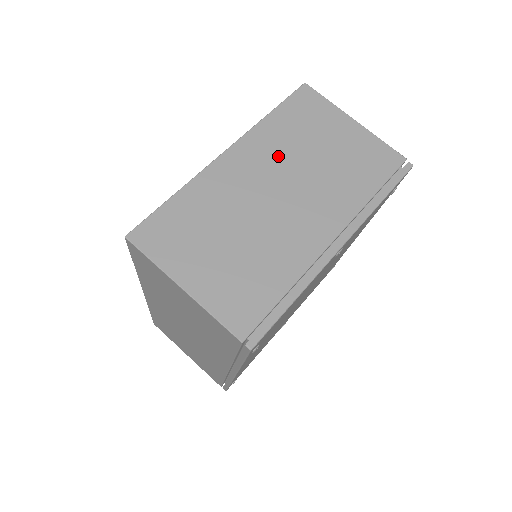
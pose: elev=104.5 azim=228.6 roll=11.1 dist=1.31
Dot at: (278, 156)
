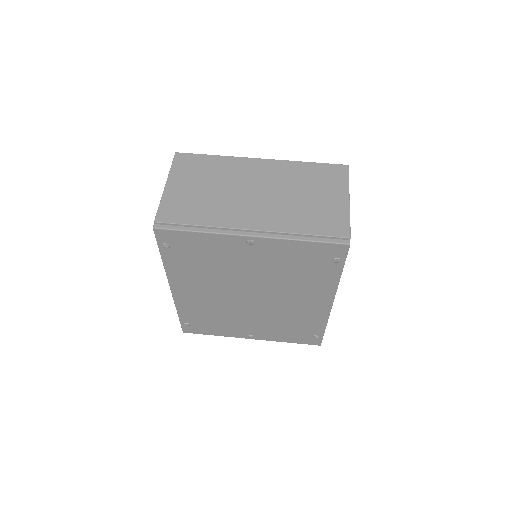
Dot at: (282, 179)
